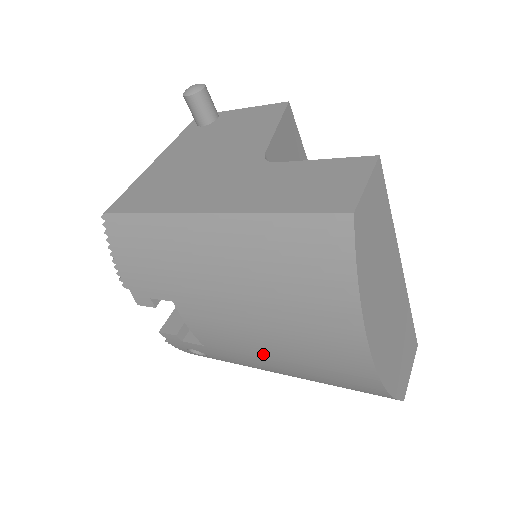
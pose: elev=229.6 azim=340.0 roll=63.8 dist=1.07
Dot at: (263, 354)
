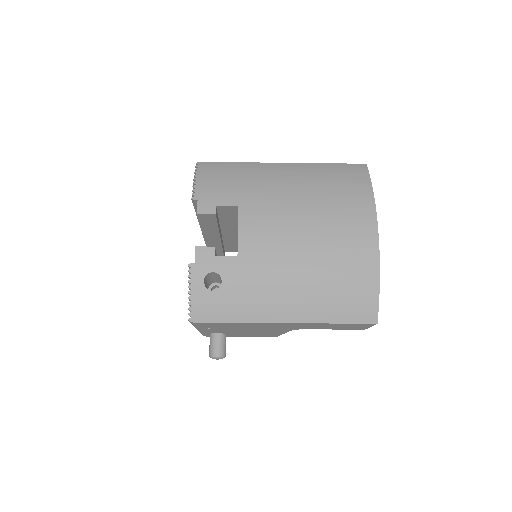
Dot at: (296, 250)
